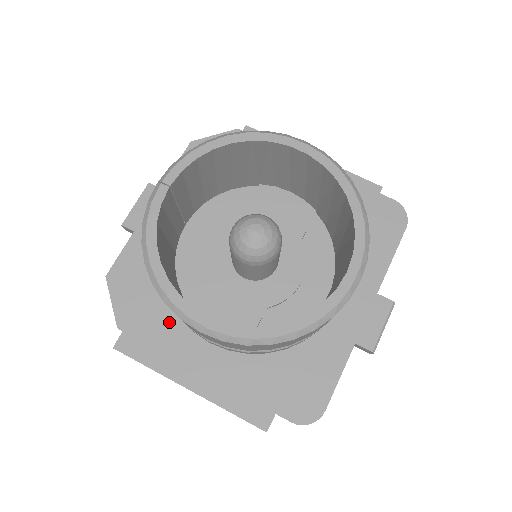
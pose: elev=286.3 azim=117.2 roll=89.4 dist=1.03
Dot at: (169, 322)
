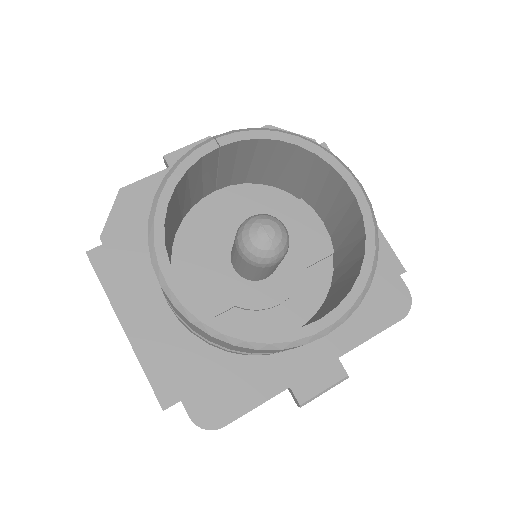
Dot at: (145, 262)
